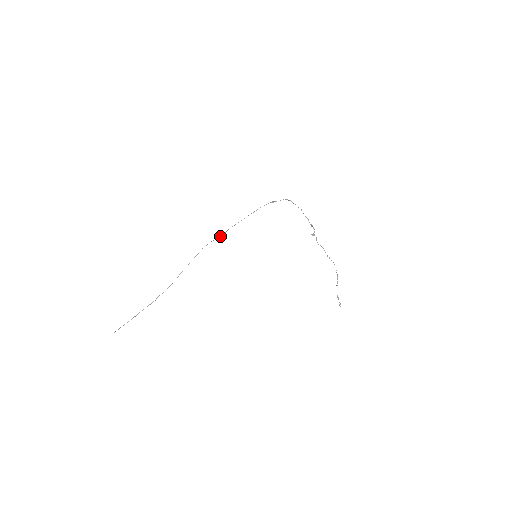
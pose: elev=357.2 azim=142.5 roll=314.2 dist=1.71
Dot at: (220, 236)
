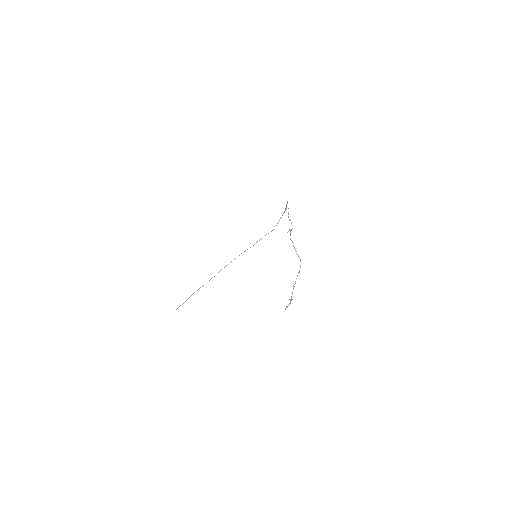
Dot at: occluded
